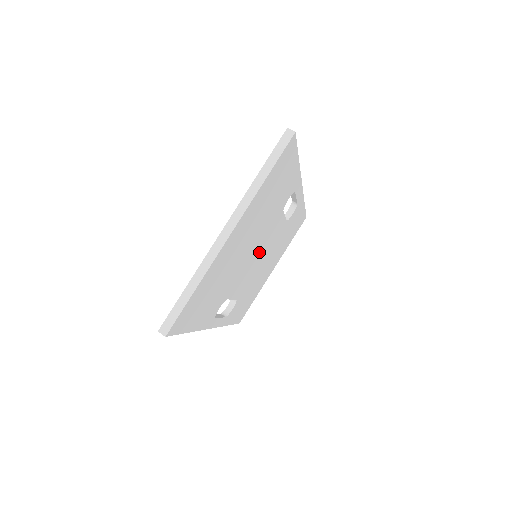
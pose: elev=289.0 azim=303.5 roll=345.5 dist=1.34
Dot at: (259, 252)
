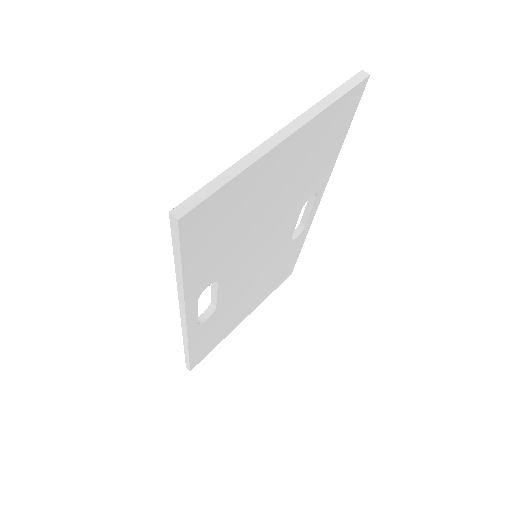
Dot at: (264, 248)
